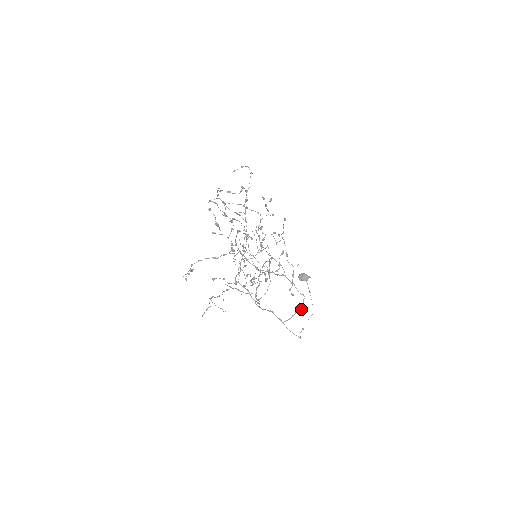
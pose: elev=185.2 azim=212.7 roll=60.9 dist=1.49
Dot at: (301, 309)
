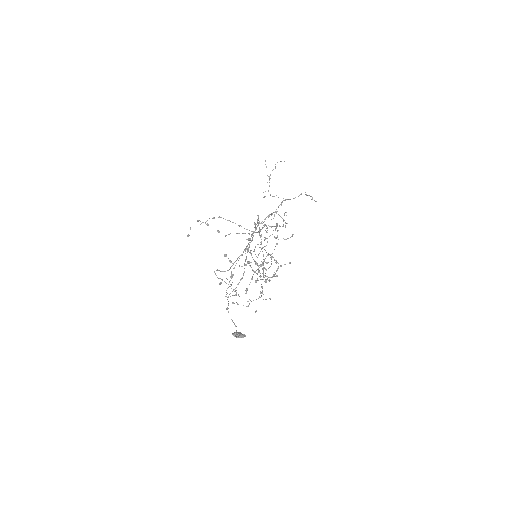
Dot at: (263, 276)
